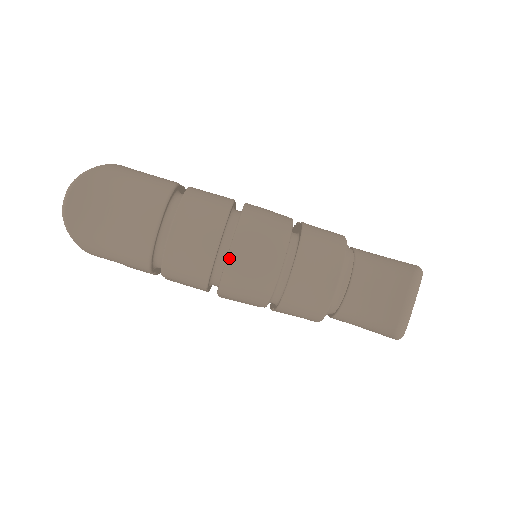
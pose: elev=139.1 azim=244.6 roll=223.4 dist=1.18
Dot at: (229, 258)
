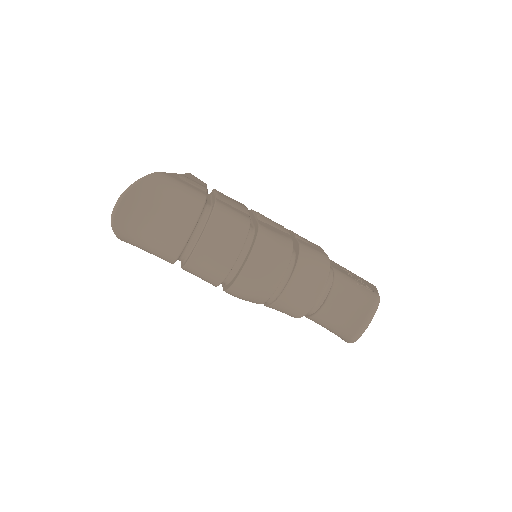
Dot at: (241, 275)
